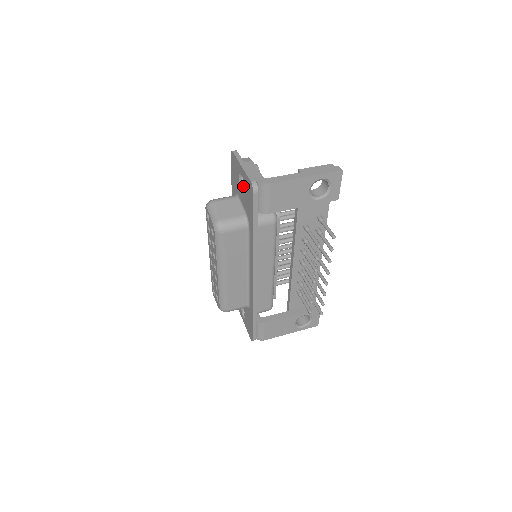
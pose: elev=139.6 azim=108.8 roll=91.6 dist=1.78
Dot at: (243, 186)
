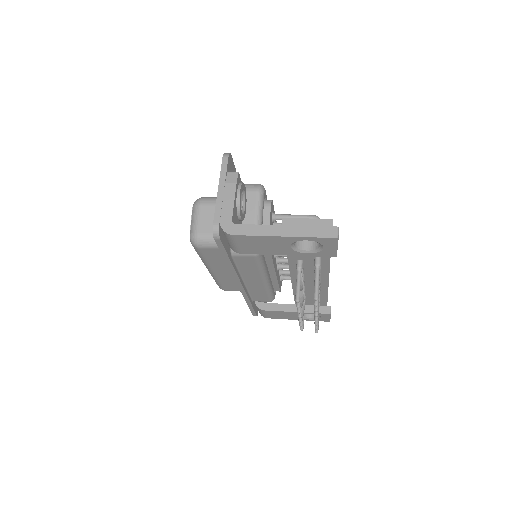
Dot at: occluded
